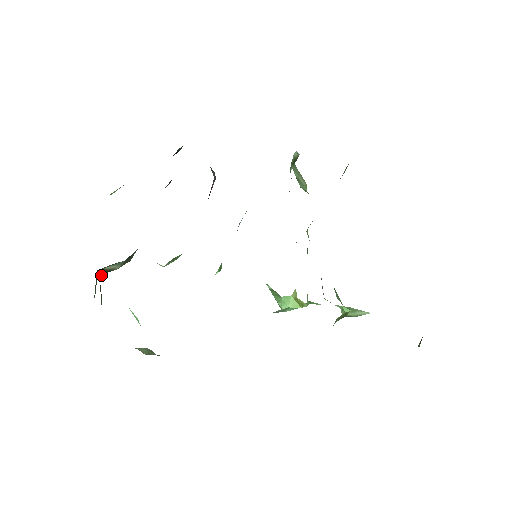
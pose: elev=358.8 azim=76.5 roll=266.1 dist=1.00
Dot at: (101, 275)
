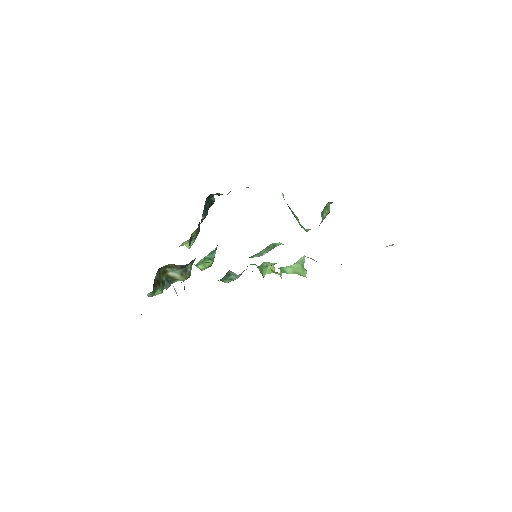
Dot at: (168, 281)
